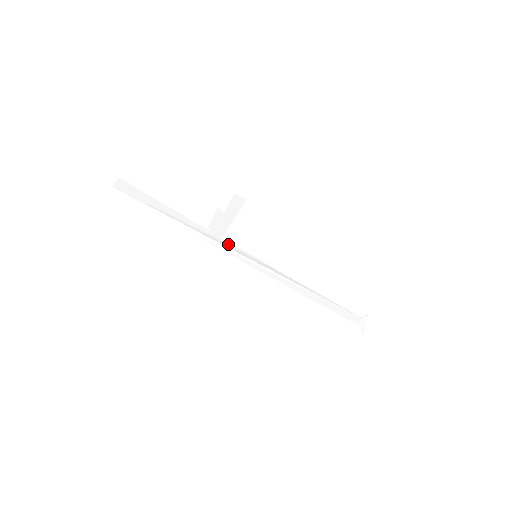
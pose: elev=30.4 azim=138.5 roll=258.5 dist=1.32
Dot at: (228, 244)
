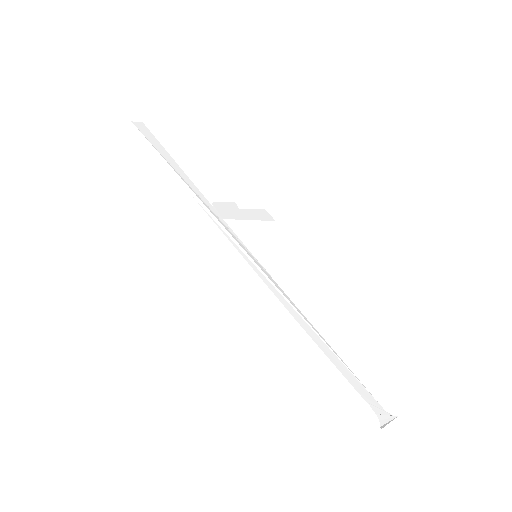
Dot at: (226, 226)
